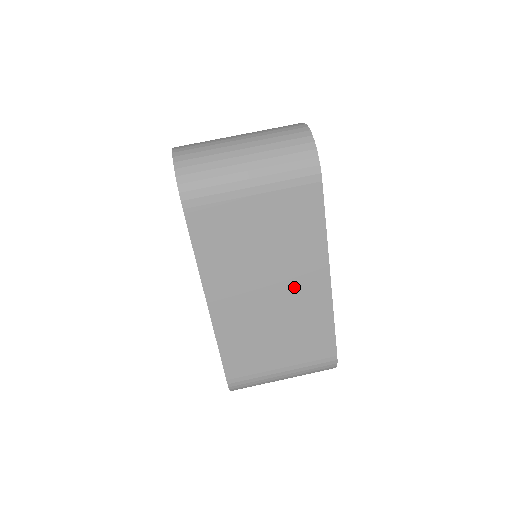
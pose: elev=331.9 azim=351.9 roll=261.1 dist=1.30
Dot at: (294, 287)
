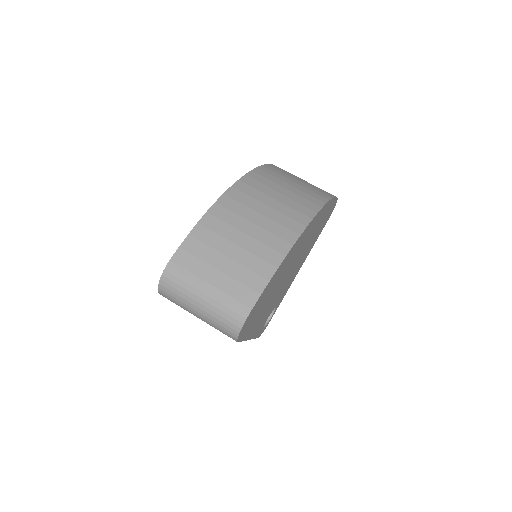
Dot at: occluded
